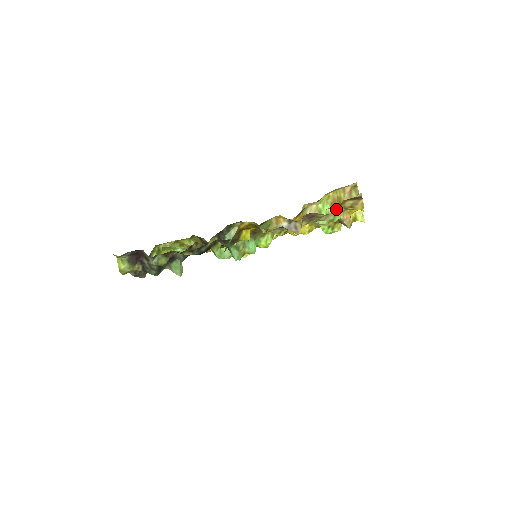
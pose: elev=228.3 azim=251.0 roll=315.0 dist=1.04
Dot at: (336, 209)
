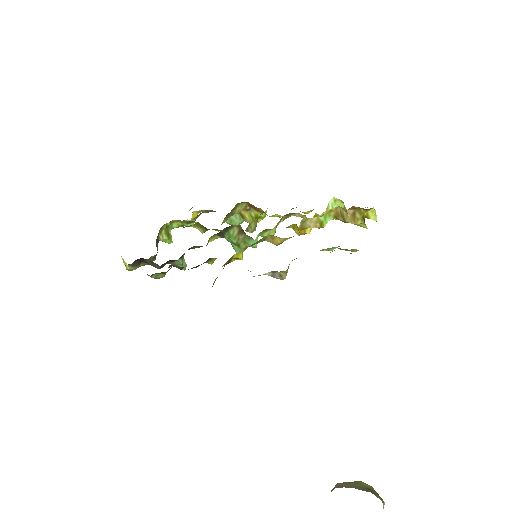
Dot at: occluded
